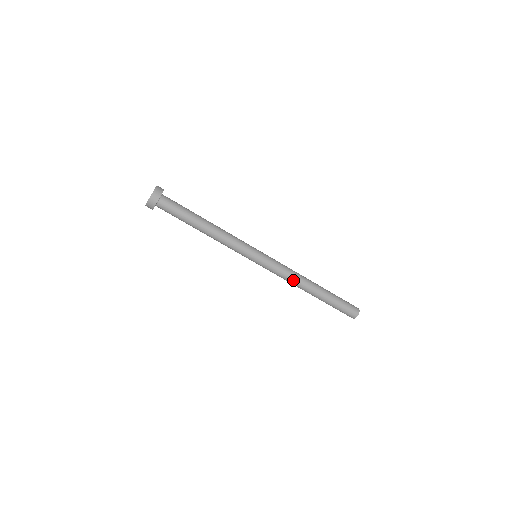
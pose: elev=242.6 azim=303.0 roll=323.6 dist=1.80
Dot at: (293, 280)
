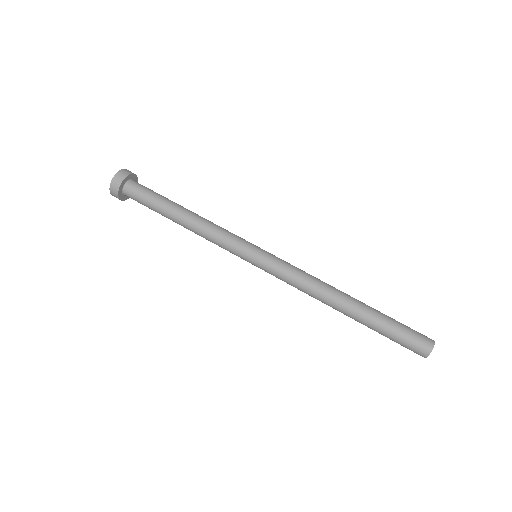
Dot at: (314, 286)
